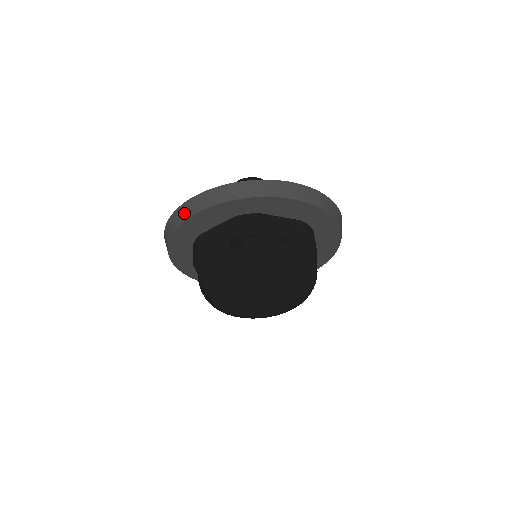
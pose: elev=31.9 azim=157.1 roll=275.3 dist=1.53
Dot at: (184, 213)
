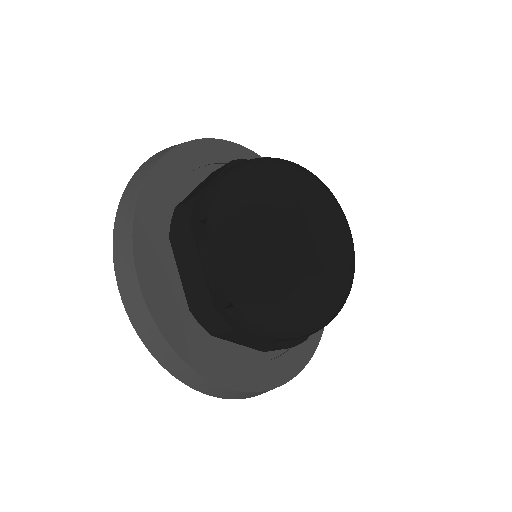
Dot at: (137, 308)
